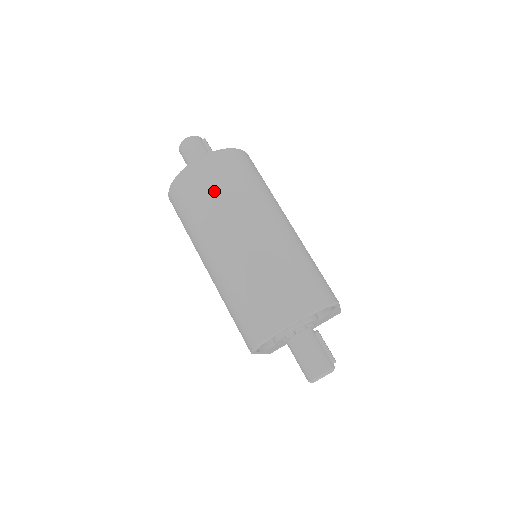
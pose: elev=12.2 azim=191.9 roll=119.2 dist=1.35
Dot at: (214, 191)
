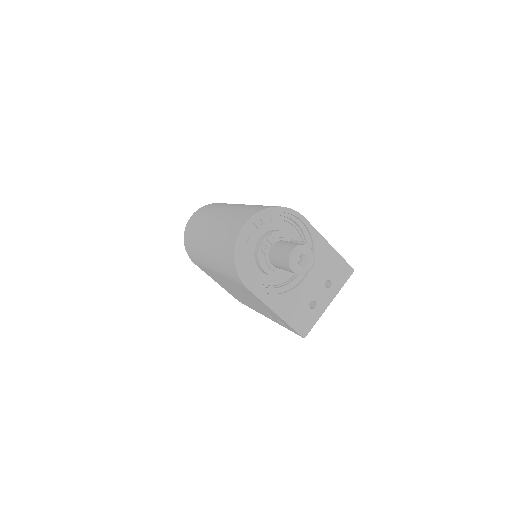
Dot at: (202, 215)
